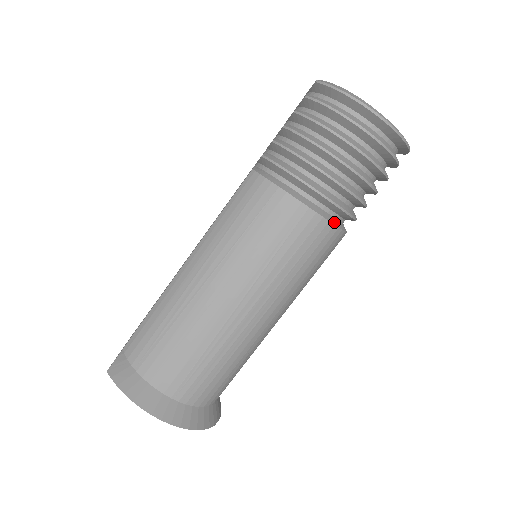
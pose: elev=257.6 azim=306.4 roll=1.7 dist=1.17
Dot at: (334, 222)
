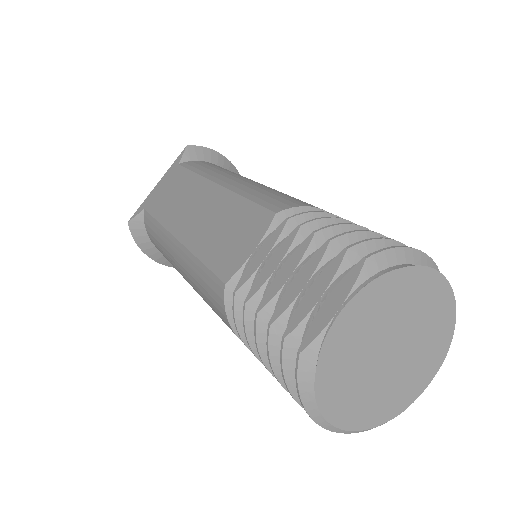
Dot at: occluded
